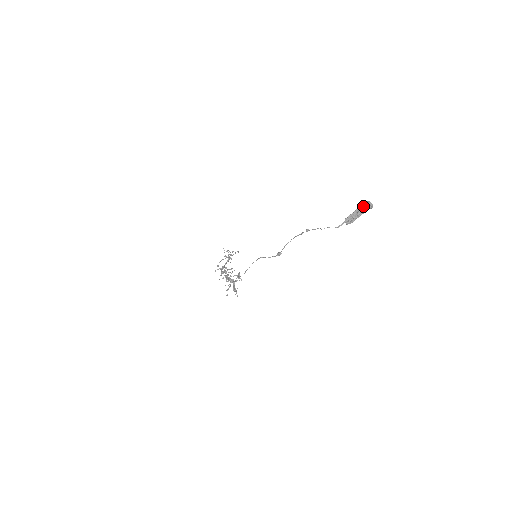
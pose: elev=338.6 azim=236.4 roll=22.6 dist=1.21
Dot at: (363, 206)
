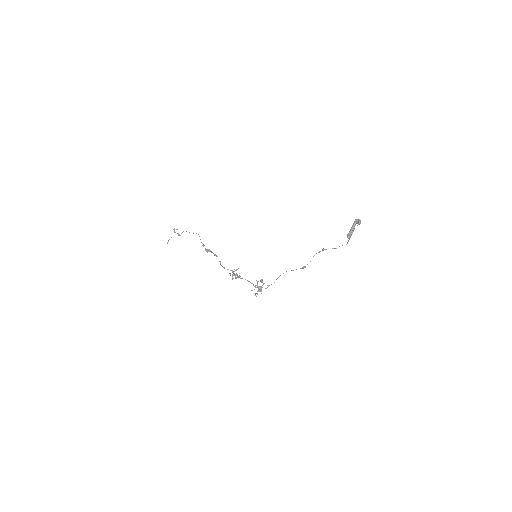
Dot at: (355, 223)
